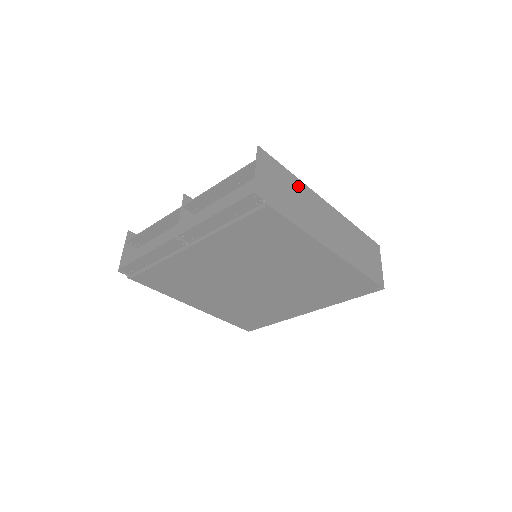
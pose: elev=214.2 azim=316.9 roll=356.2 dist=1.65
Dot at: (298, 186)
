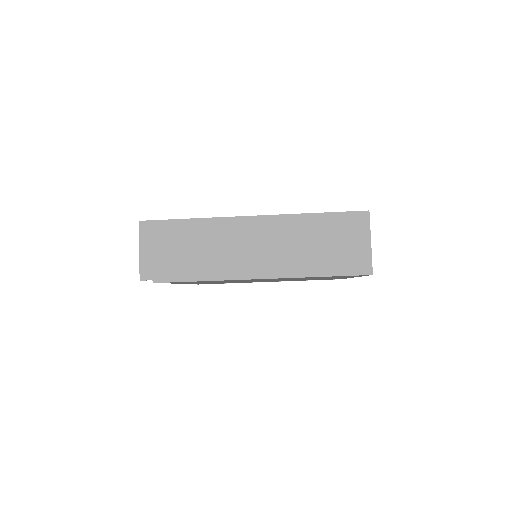
Dot at: (200, 229)
